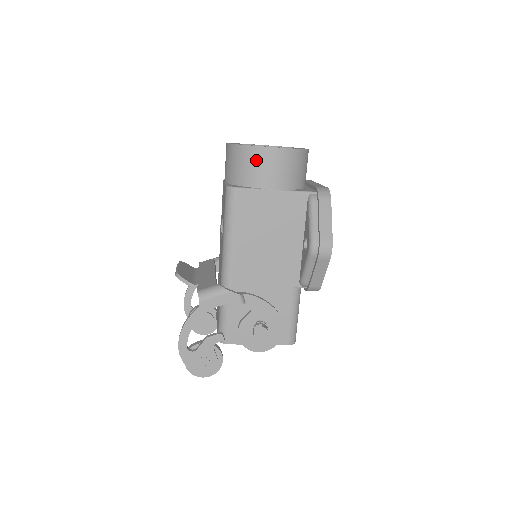
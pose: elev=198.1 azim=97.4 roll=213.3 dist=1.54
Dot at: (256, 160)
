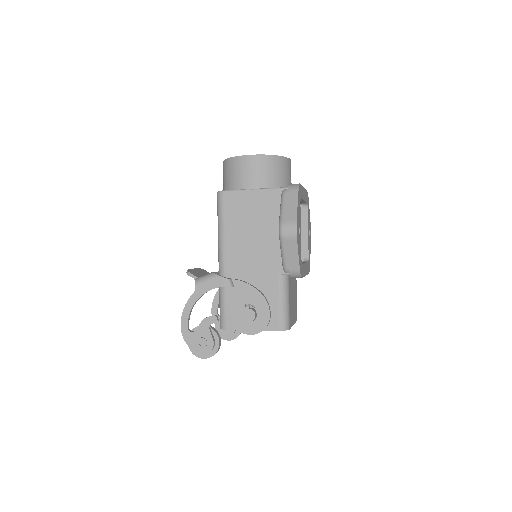
Dot at: (237, 167)
